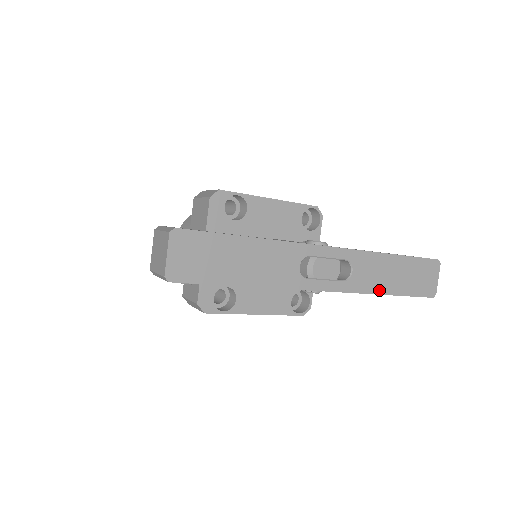
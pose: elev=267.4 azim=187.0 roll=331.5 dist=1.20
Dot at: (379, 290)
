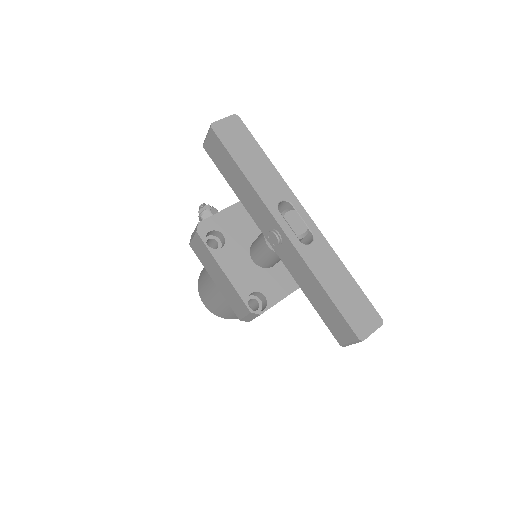
Dot at: (320, 278)
